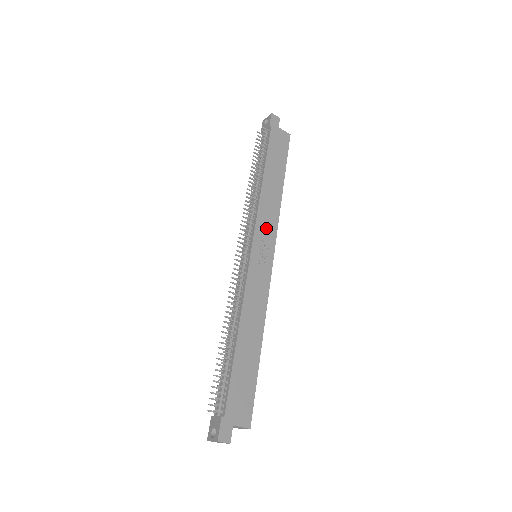
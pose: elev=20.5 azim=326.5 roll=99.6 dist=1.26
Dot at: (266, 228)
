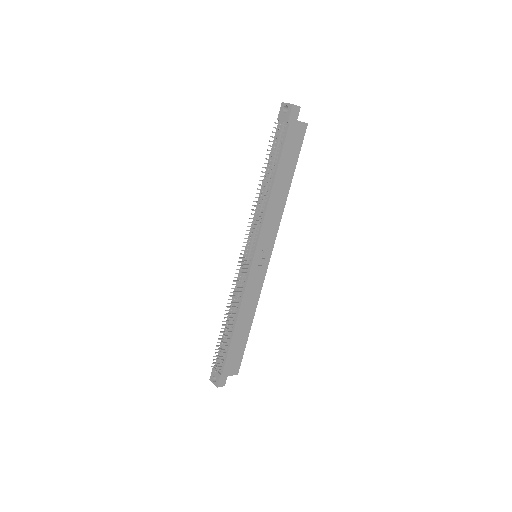
Dot at: (268, 235)
